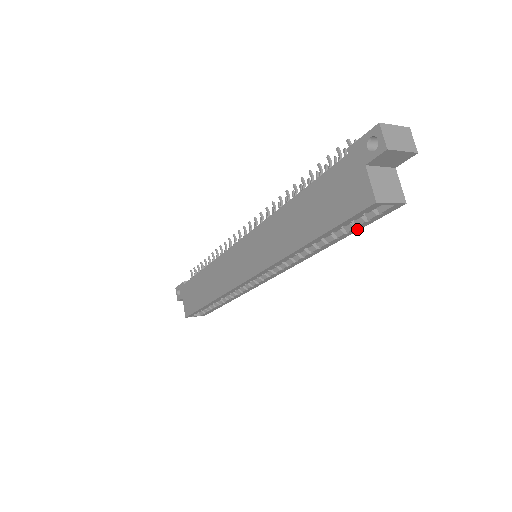
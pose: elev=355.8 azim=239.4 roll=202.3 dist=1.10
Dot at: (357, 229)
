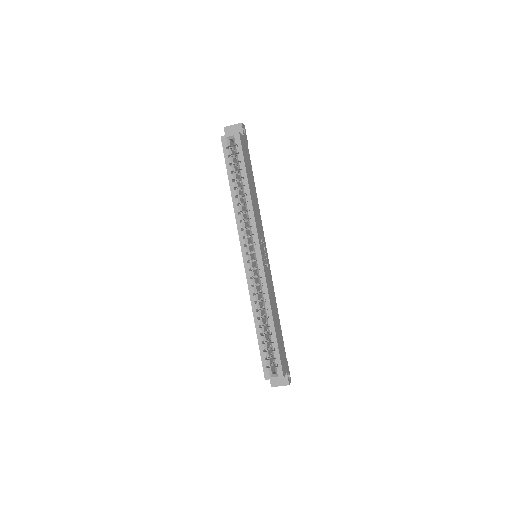
Dot at: (243, 165)
